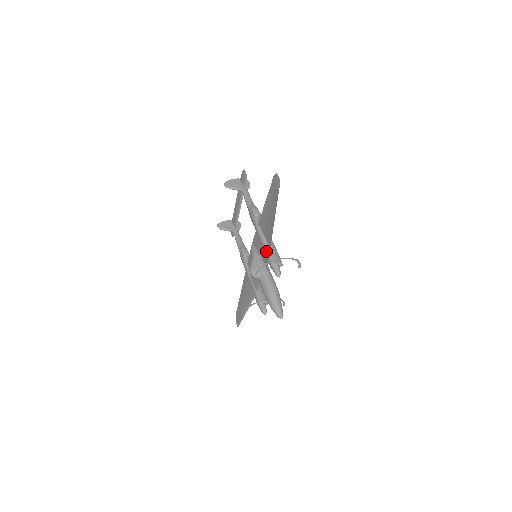
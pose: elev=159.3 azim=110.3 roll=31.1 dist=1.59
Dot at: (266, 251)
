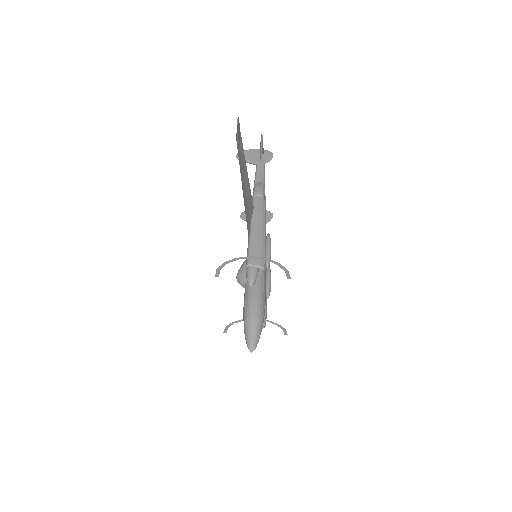
Dot at: occluded
